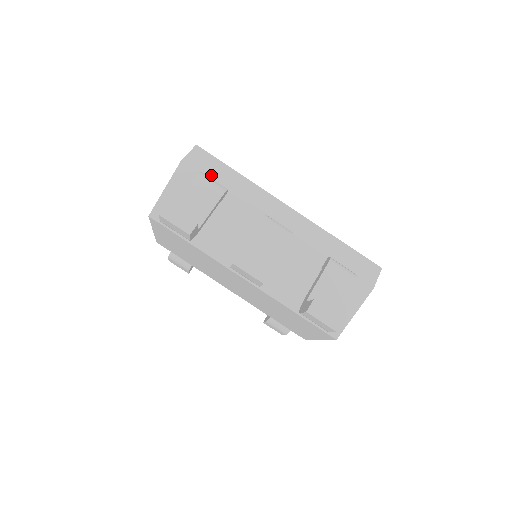
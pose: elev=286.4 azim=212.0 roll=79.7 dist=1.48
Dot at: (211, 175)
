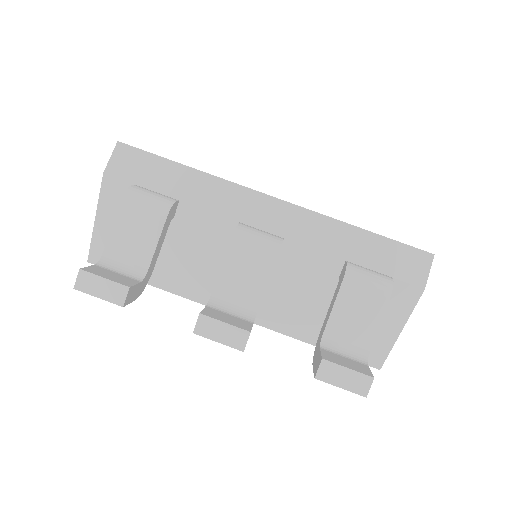
Dot at: (150, 182)
